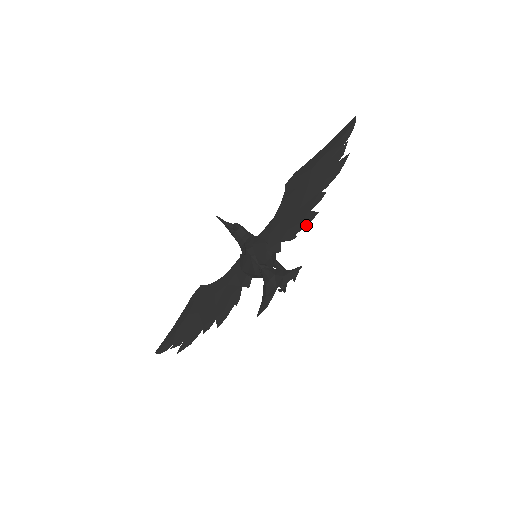
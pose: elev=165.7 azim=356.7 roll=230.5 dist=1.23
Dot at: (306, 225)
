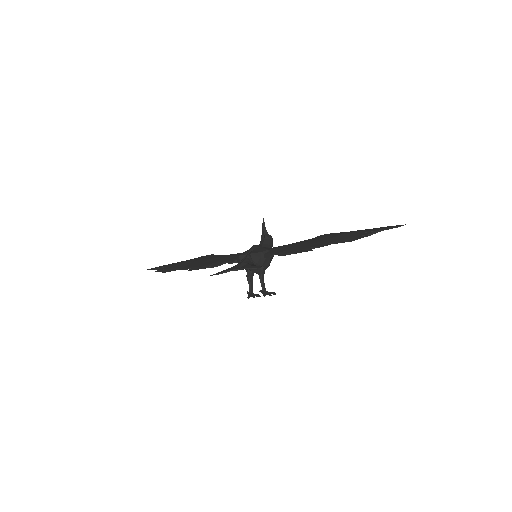
Dot at: (298, 252)
